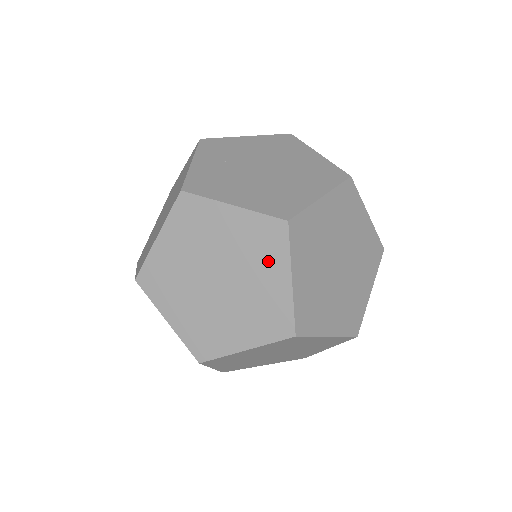
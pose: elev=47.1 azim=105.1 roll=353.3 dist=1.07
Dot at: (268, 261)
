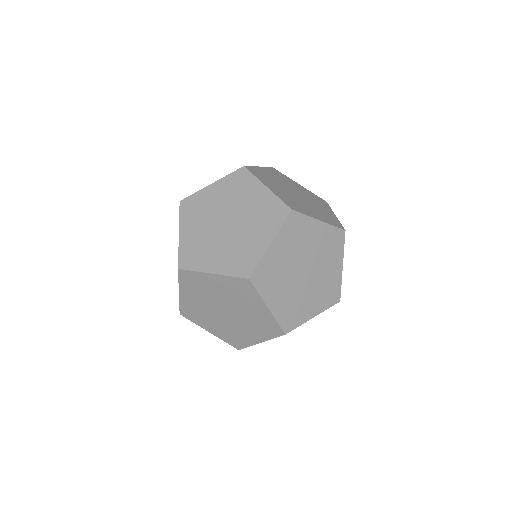
Dot at: (259, 331)
